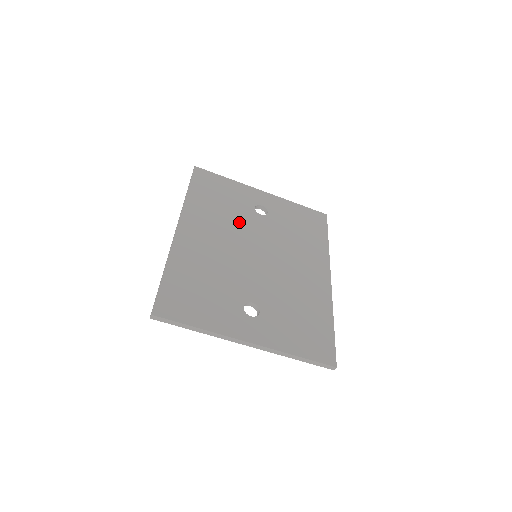
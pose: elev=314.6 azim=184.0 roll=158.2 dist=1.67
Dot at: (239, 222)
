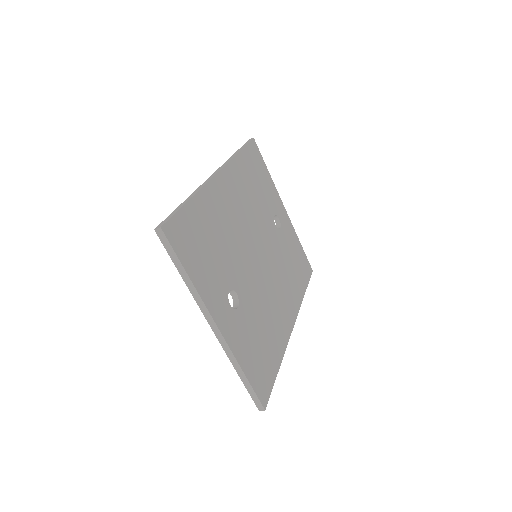
Dot at: (260, 215)
